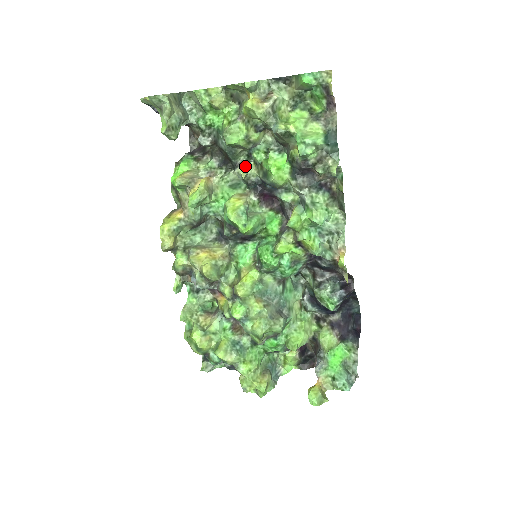
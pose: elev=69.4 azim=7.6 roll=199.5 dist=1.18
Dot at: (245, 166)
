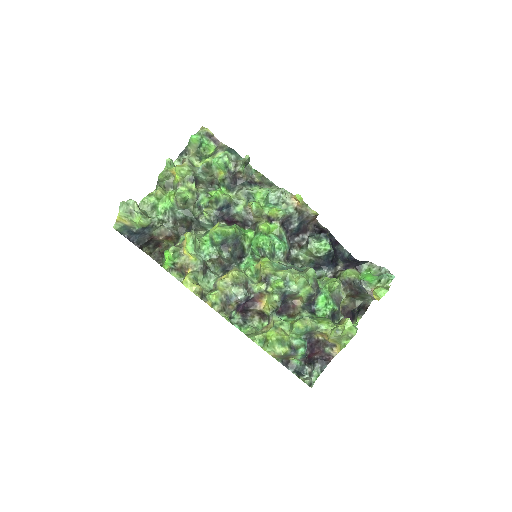
Dot at: (202, 215)
